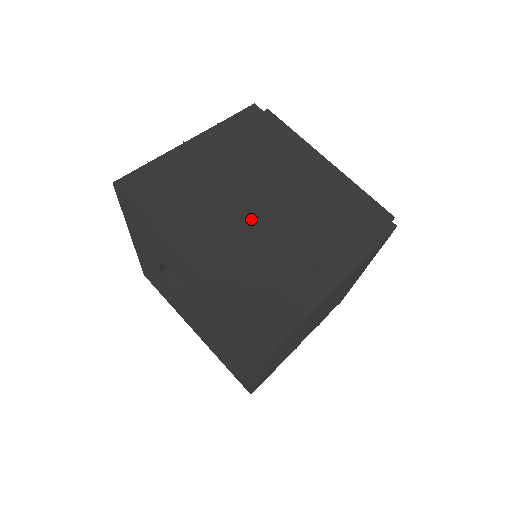
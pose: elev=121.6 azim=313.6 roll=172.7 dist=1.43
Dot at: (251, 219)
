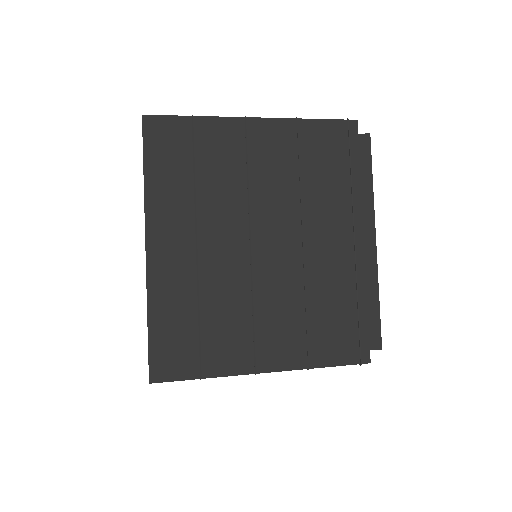
Dot at: (238, 250)
